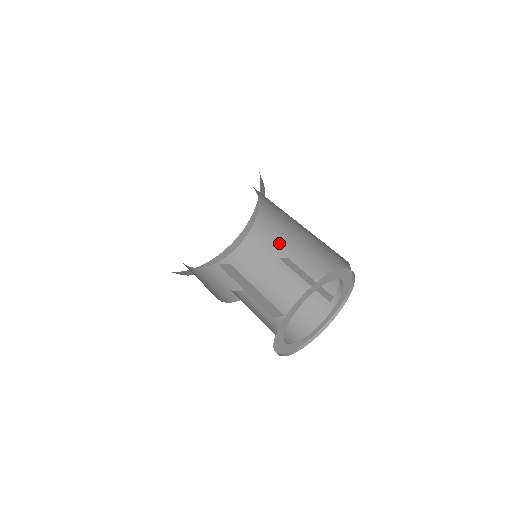
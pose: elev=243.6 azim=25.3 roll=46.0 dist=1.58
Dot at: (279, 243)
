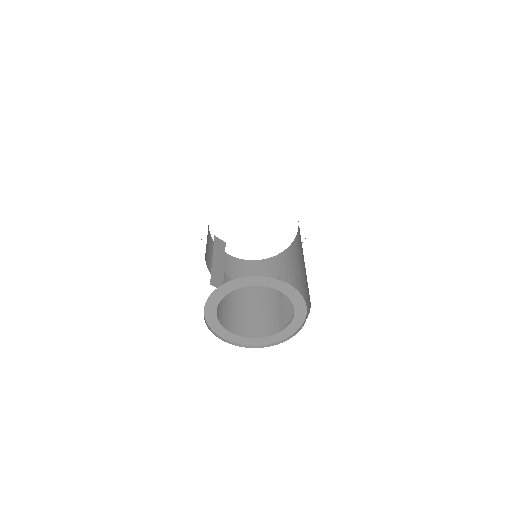
Dot at: (292, 268)
